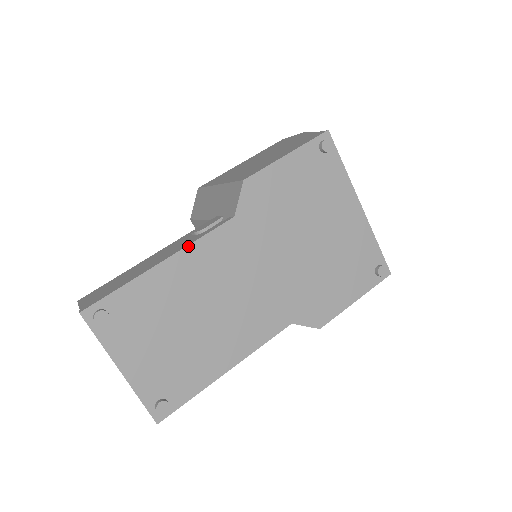
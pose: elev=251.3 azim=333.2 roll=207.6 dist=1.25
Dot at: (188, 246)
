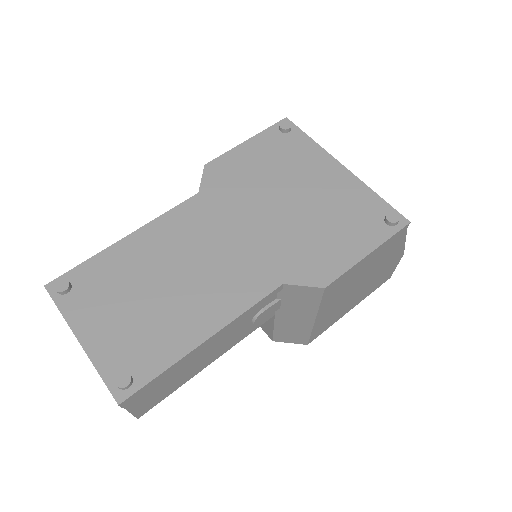
Dot at: (152, 221)
